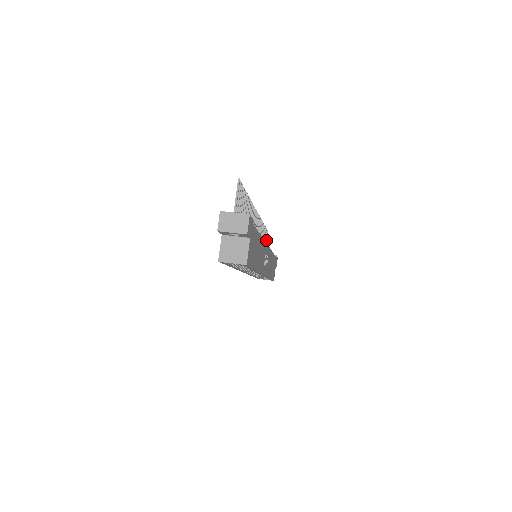
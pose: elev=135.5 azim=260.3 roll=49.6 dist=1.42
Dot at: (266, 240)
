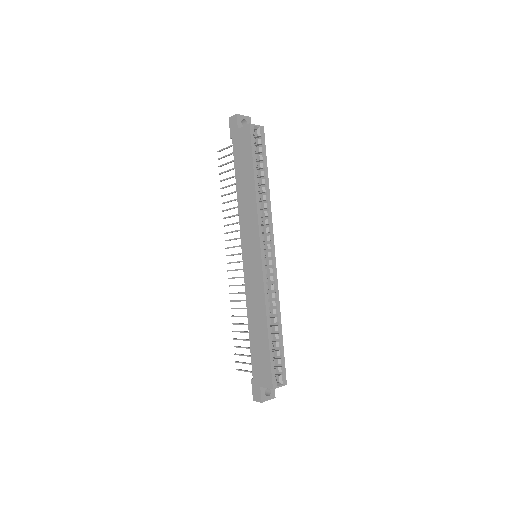
Dot at: (243, 370)
